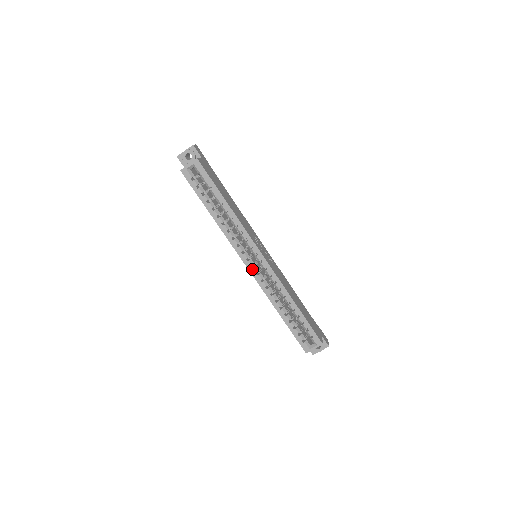
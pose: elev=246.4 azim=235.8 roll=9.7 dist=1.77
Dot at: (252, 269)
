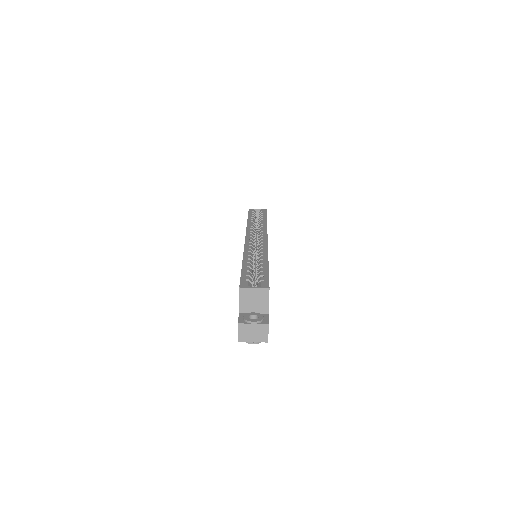
Dot at: (249, 240)
